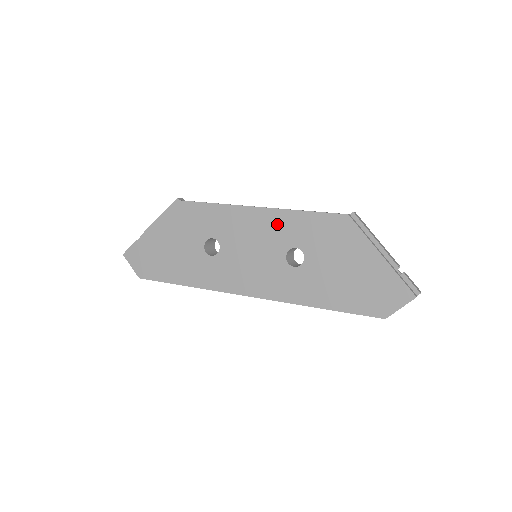
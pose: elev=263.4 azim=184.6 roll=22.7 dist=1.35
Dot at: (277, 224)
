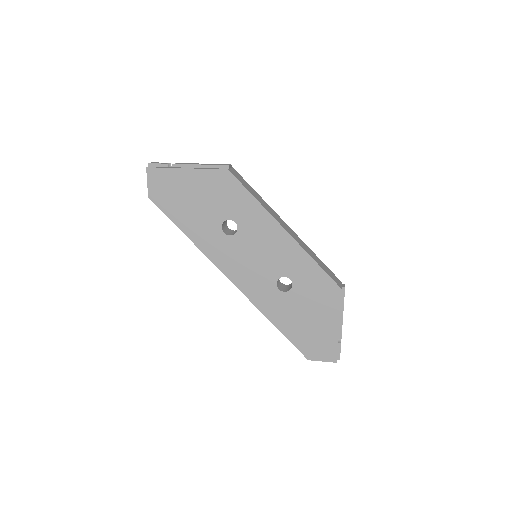
Dot at: (291, 255)
